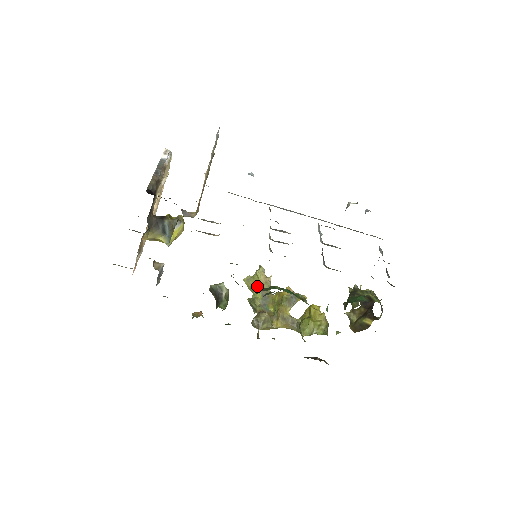
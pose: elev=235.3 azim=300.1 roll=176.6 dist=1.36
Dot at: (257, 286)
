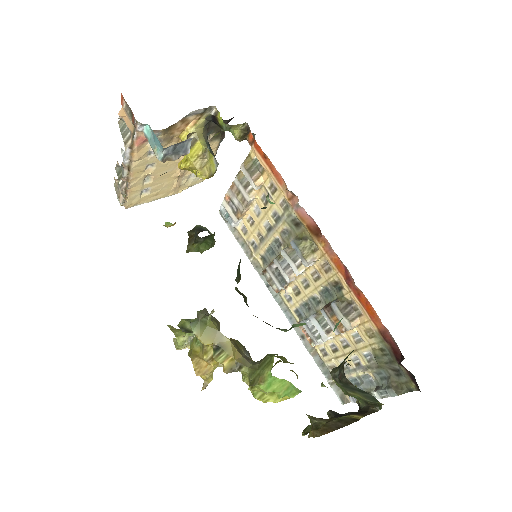
Dot at: occluded
